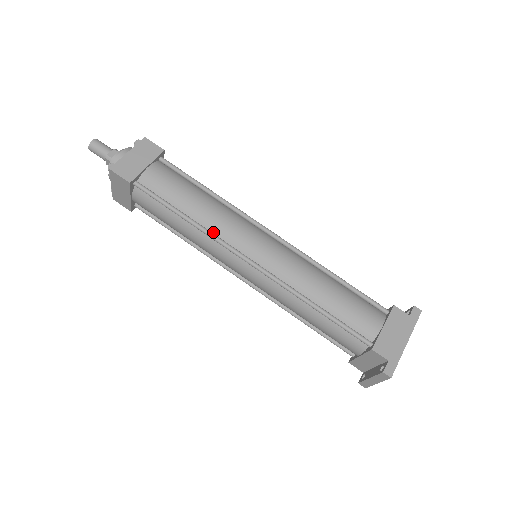
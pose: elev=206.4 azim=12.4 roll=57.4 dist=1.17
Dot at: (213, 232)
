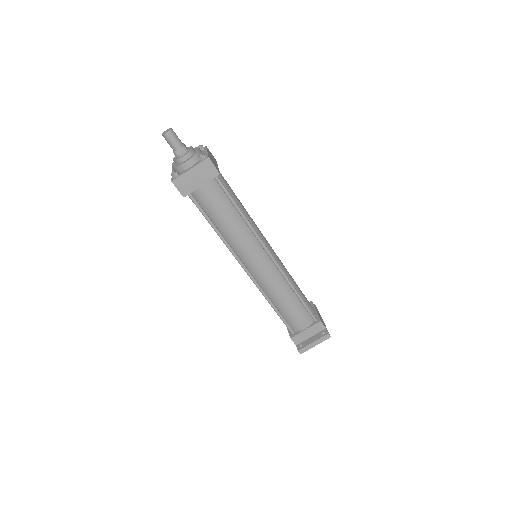
Dot at: (253, 229)
